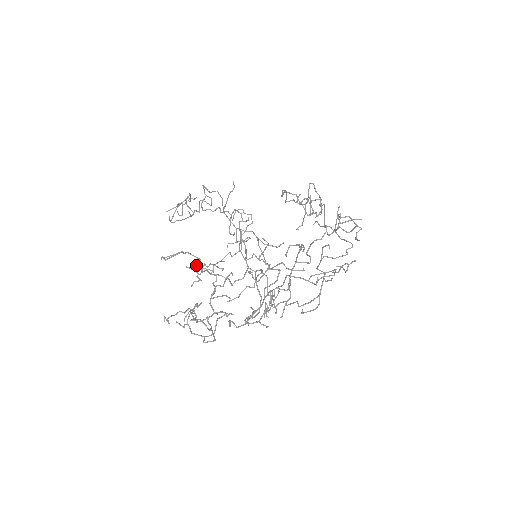
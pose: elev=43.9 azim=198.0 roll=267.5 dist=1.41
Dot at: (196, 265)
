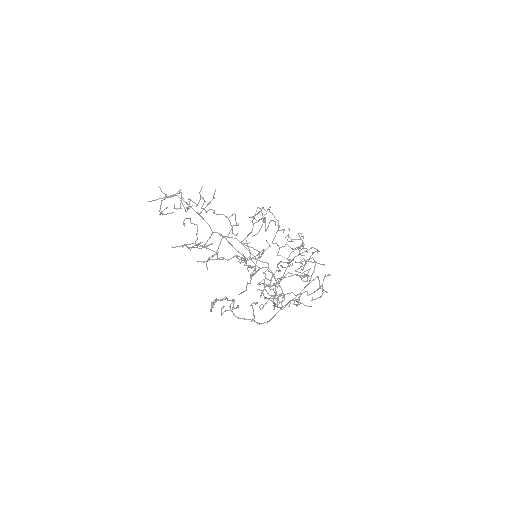
Dot at: (217, 257)
